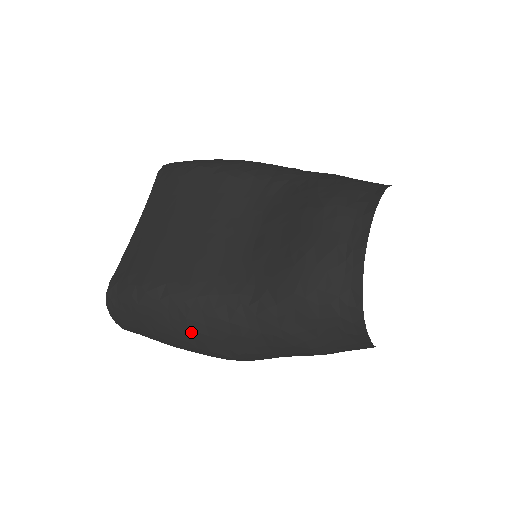
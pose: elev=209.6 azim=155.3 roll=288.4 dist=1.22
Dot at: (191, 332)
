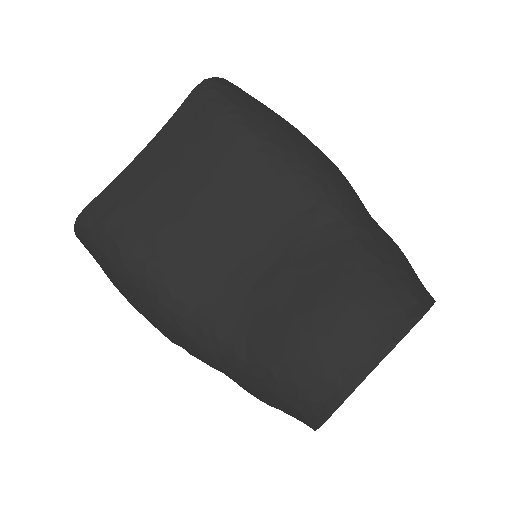
Dot at: (152, 317)
